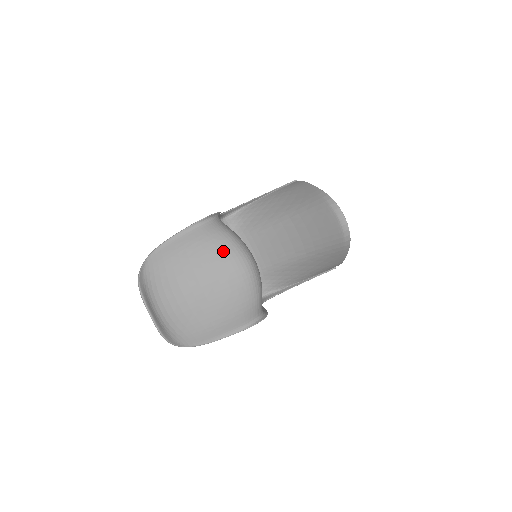
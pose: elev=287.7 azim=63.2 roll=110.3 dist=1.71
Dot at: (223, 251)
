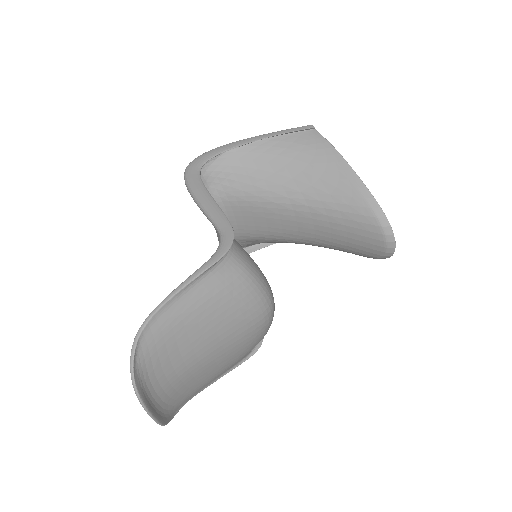
Dot at: (244, 305)
